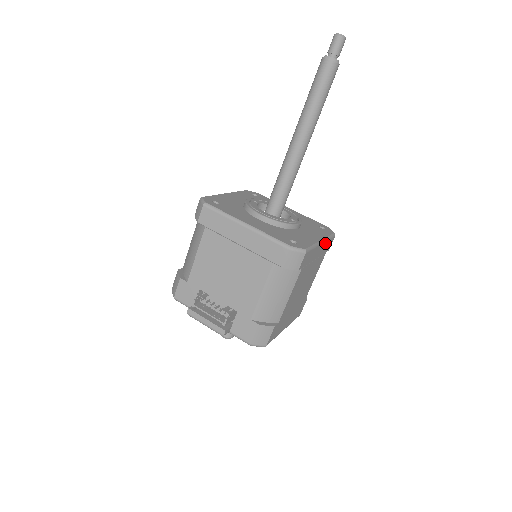
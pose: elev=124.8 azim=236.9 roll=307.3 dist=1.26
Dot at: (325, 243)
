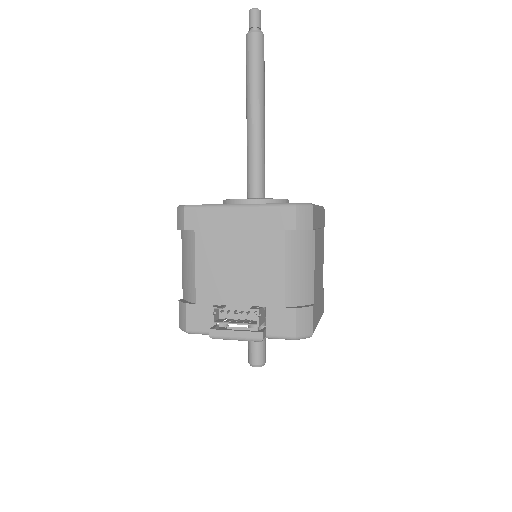
Dot at: (321, 211)
